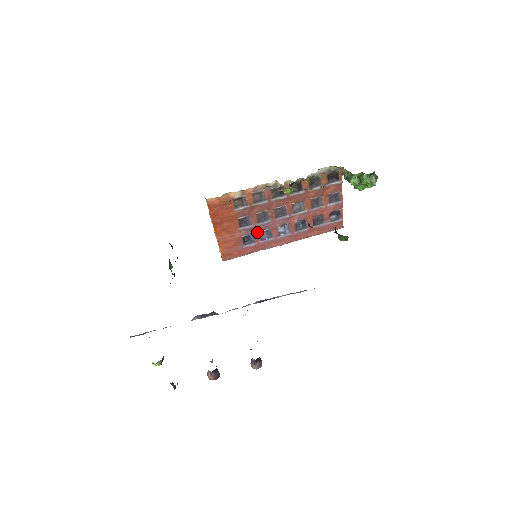
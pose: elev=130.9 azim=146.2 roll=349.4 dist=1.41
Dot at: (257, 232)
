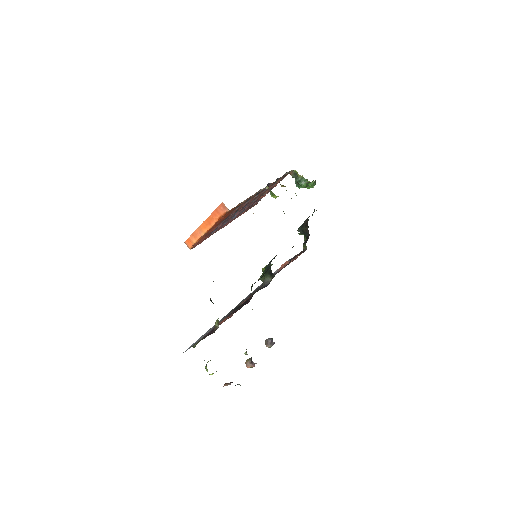
Dot at: (224, 222)
